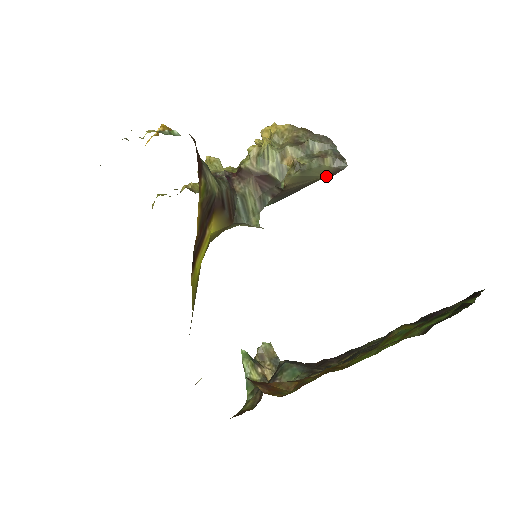
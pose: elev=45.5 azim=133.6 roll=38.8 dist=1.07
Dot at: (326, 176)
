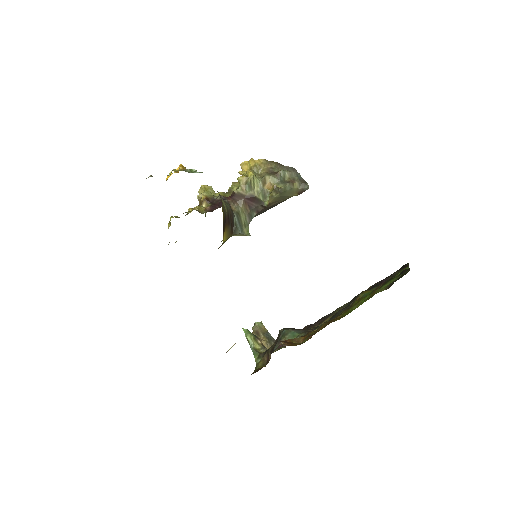
Dot at: (294, 195)
